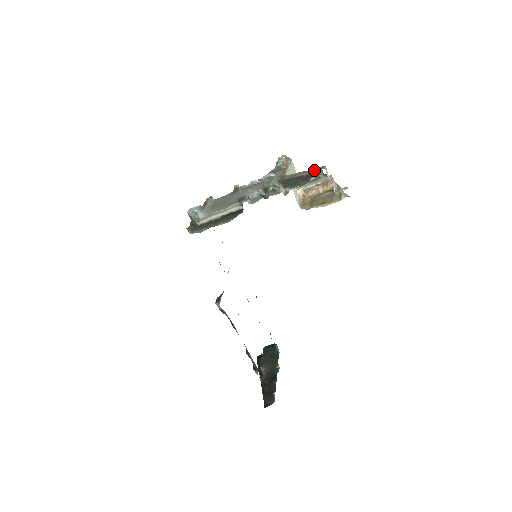
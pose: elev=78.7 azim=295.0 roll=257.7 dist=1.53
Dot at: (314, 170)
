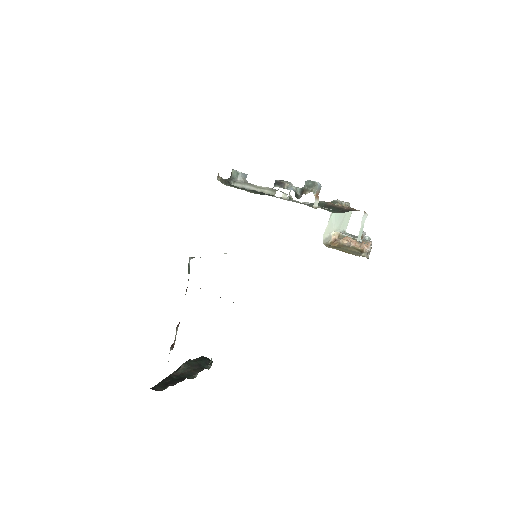
Dot at: (355, 209)
